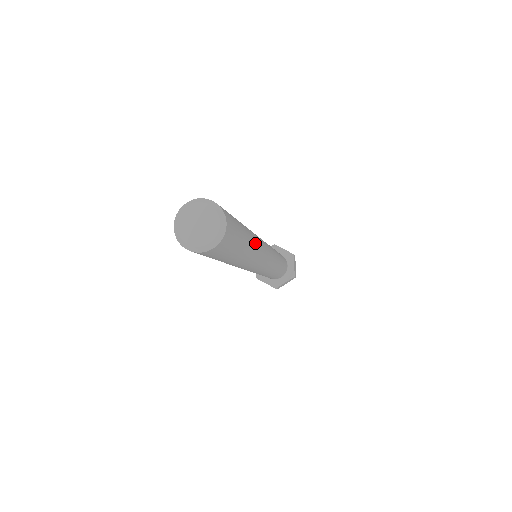
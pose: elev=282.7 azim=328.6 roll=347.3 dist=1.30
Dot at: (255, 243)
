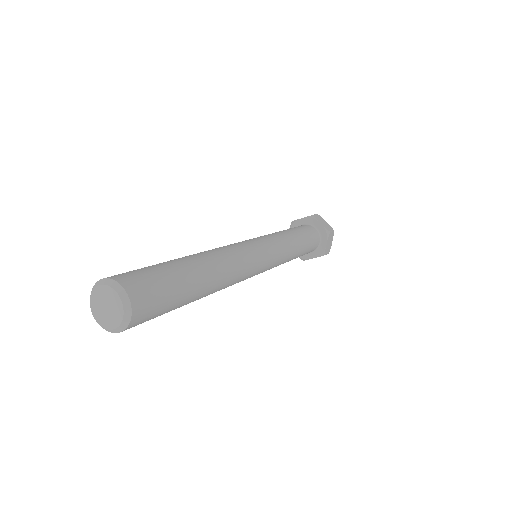
Dot at: (212, 260)
